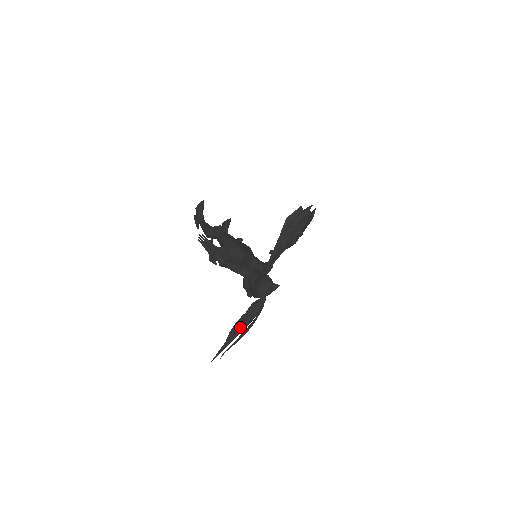
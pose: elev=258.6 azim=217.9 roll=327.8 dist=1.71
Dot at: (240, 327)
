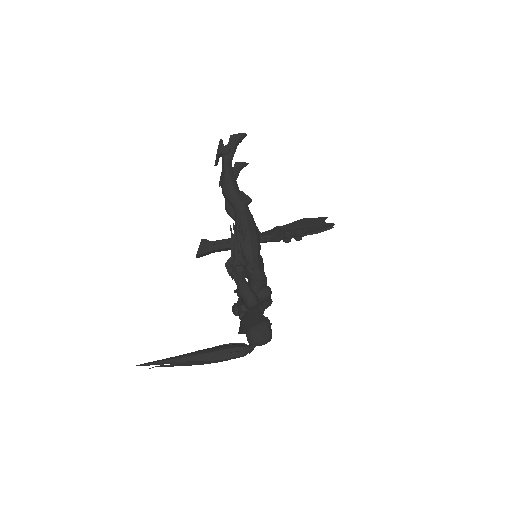
Dot at: (203, 361)
